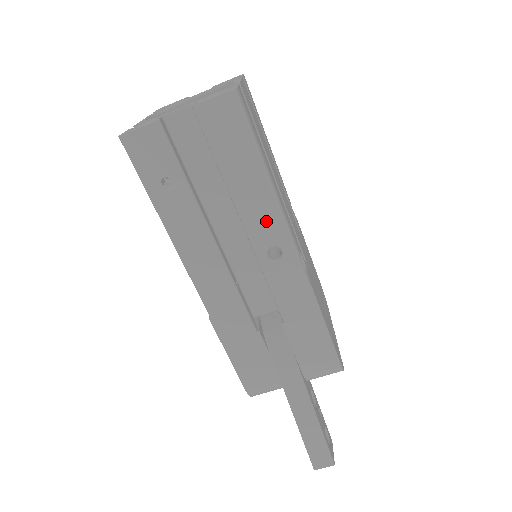
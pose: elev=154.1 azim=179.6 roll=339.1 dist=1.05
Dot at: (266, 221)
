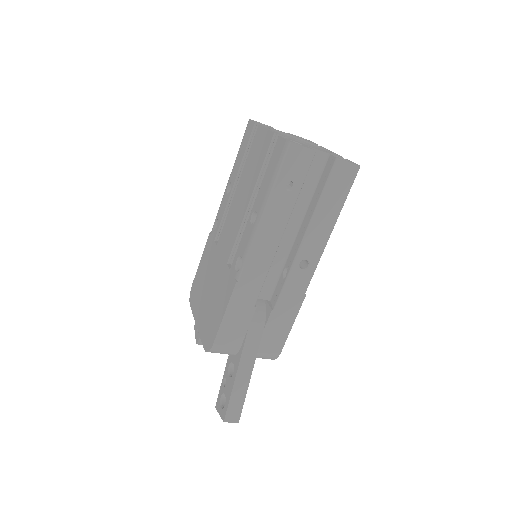
Dot at: (316, 243)
